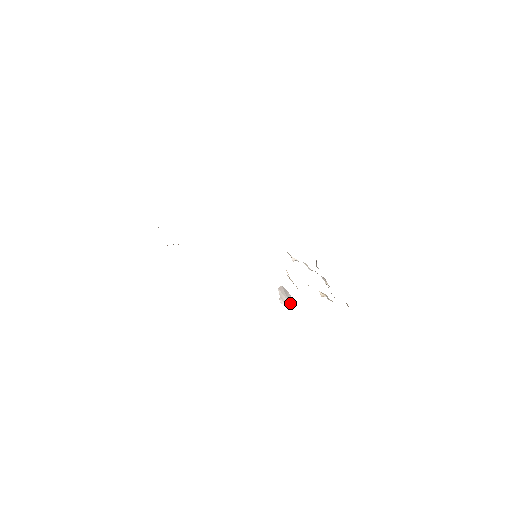
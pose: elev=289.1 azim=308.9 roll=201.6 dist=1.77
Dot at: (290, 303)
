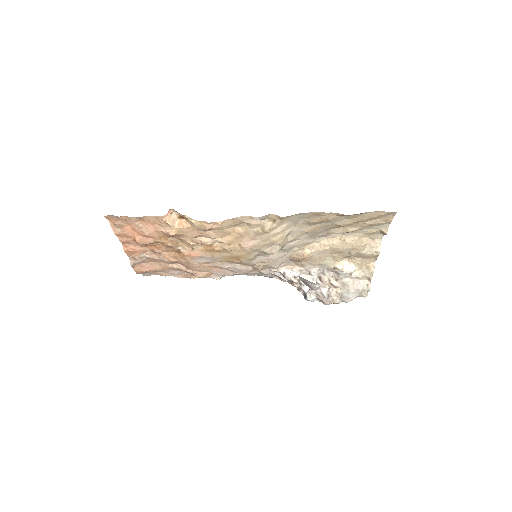
Dot at: (320, 285)
